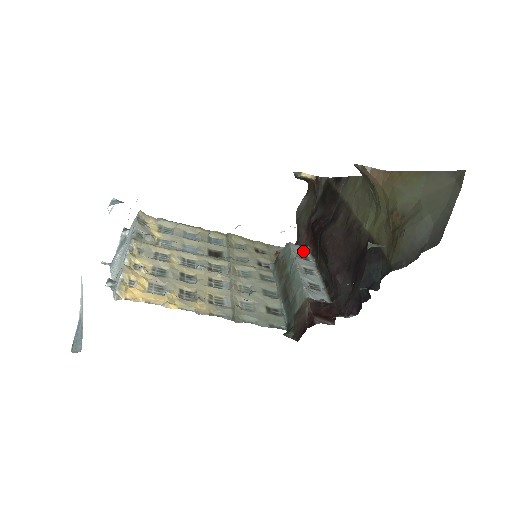
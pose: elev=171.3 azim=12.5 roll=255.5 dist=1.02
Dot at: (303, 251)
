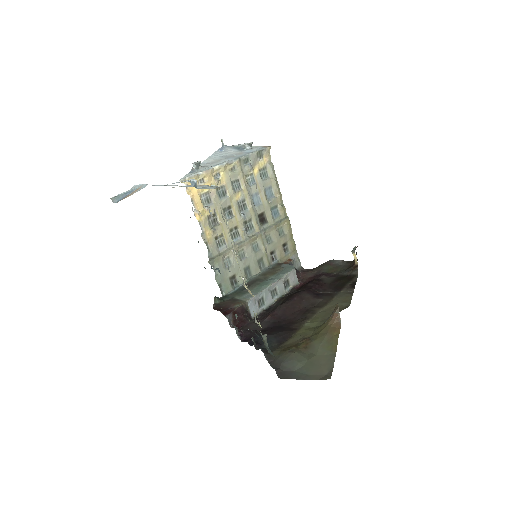
Dot at: (292, 281)
